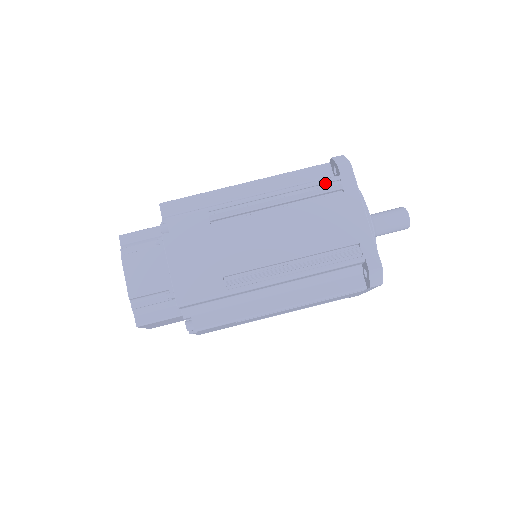
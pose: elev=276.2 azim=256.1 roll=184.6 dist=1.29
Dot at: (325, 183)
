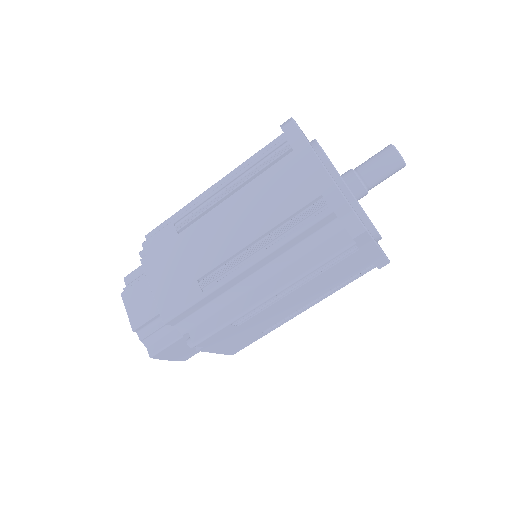
Dot at: (273, 151)
